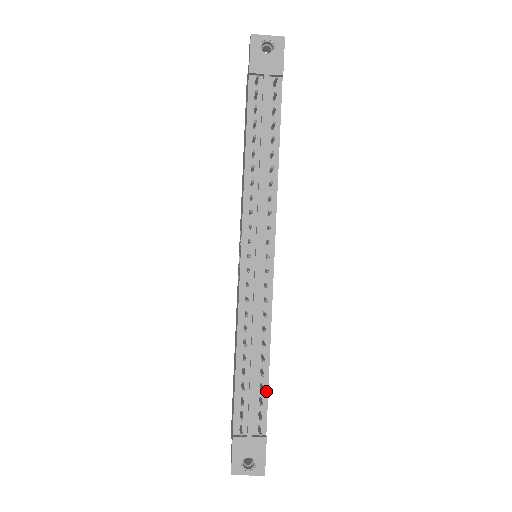
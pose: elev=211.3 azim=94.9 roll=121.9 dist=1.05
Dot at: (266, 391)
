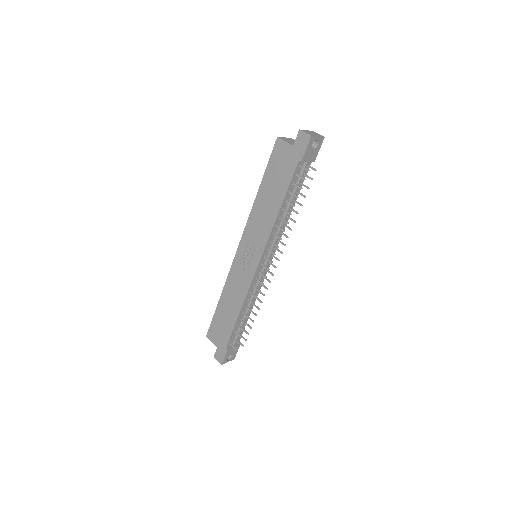
Dot at: occluded
